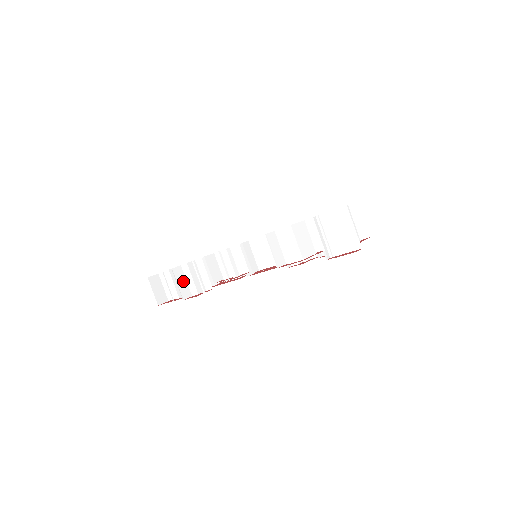
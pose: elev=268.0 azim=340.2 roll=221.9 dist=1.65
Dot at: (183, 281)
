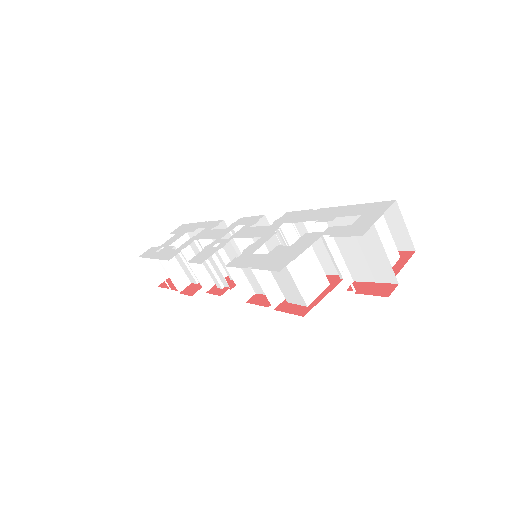
Dot at: (176, 269)
